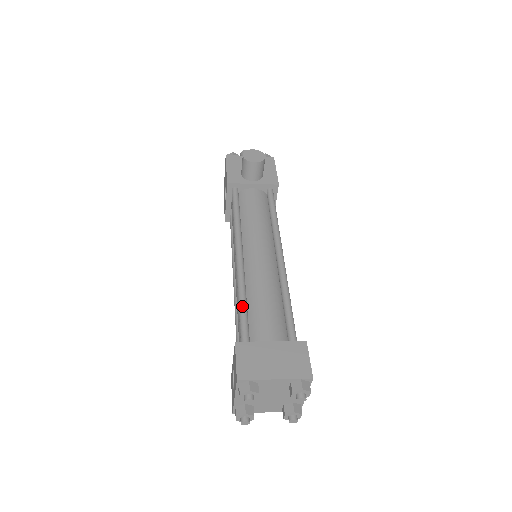
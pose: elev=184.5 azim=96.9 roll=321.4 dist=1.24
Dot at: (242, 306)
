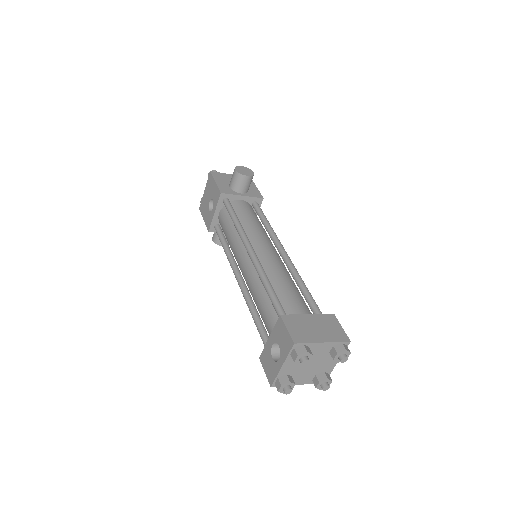
Dot at: (271, 289)
